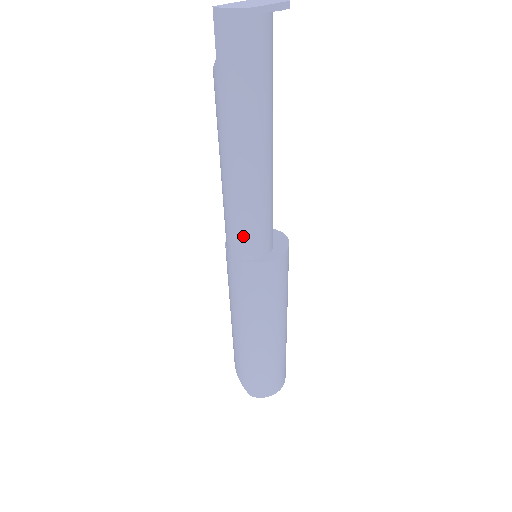
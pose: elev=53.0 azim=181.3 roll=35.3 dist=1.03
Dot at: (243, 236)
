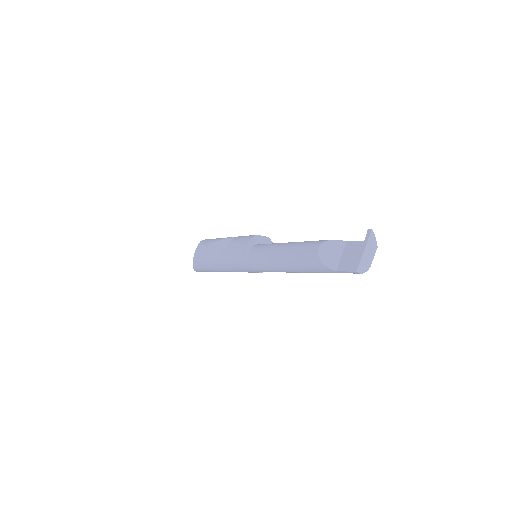
Dot at: occluded
